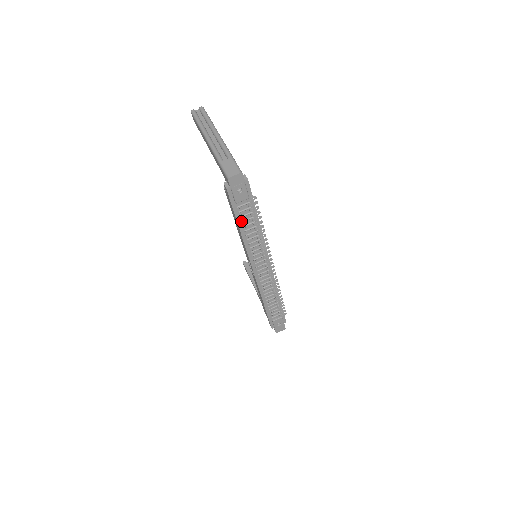
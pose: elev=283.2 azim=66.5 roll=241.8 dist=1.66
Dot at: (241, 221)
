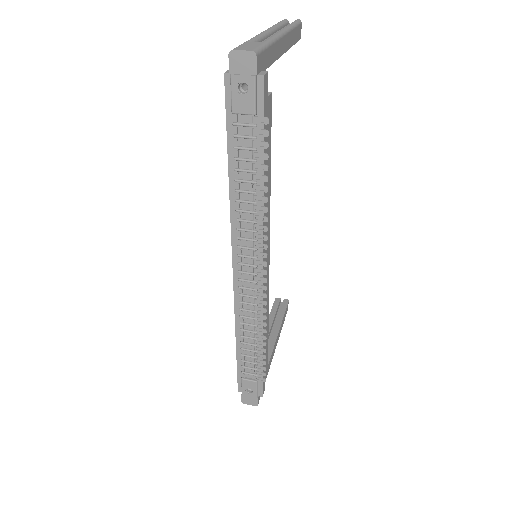
Dot at: (234, 157)
